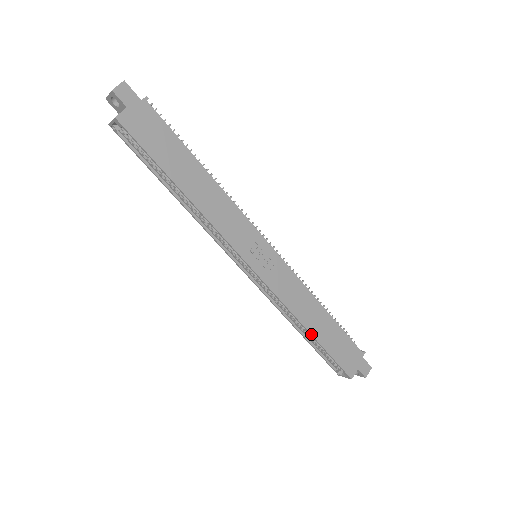
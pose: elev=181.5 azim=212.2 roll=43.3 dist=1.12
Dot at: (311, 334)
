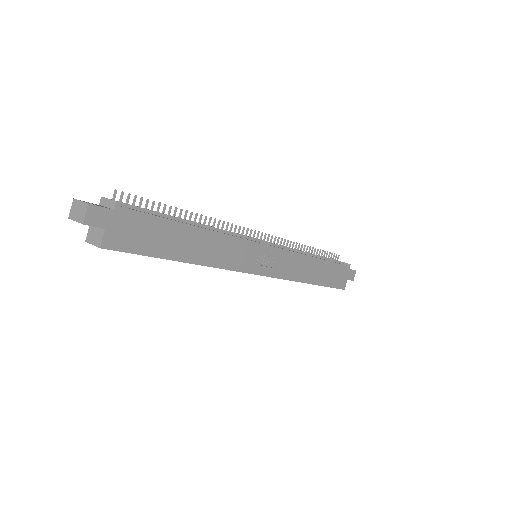
Dot at: (312, 284)
